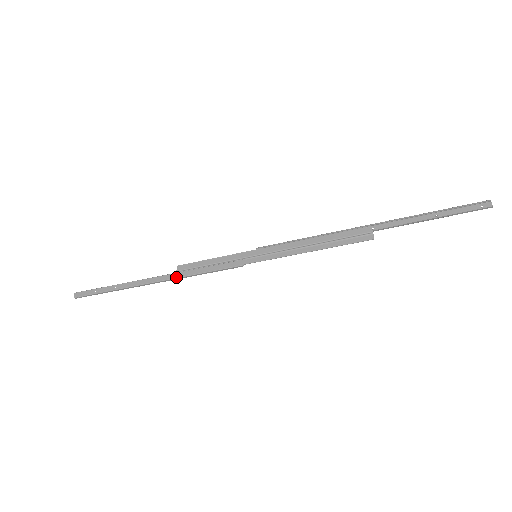
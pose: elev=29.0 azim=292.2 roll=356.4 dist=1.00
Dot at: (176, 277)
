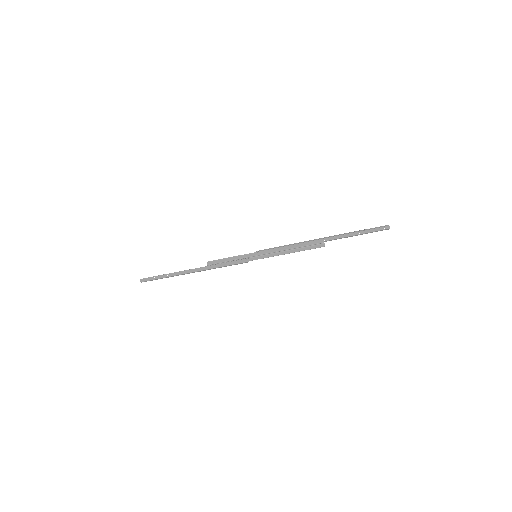
Dot at: (207, 269)
